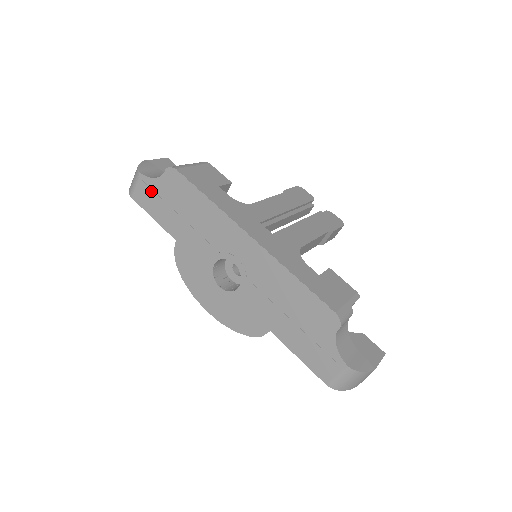
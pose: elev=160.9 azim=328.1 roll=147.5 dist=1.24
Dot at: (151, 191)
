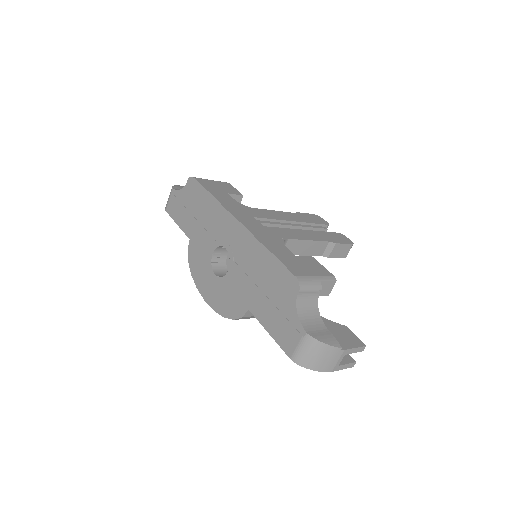
Dot at: (178, 201)
